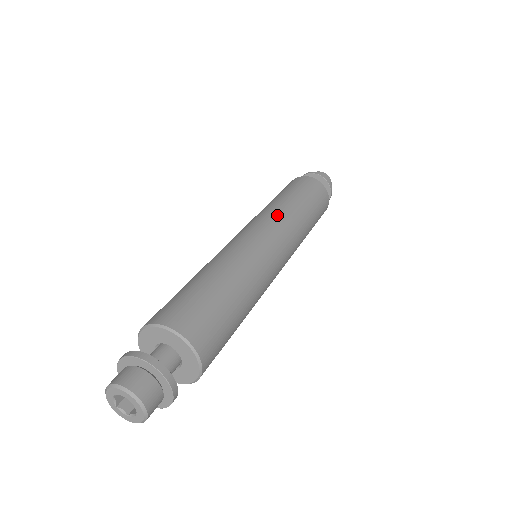
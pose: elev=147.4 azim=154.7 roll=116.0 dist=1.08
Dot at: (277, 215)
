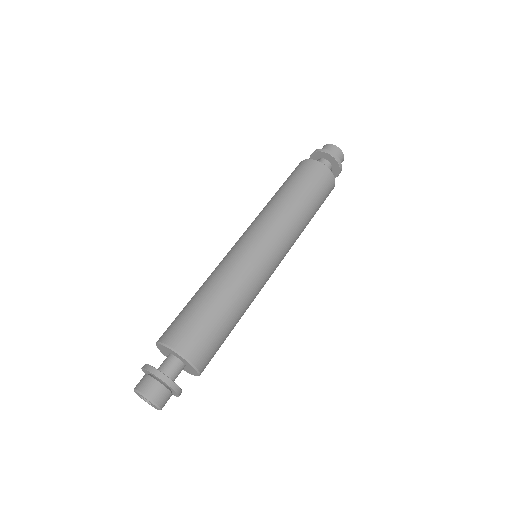
Dot at: (272, 218)
